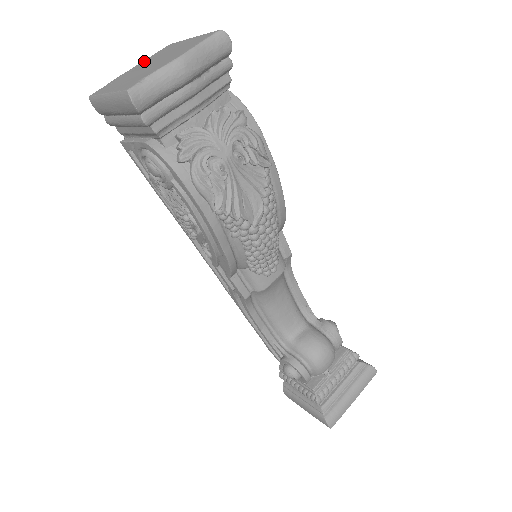
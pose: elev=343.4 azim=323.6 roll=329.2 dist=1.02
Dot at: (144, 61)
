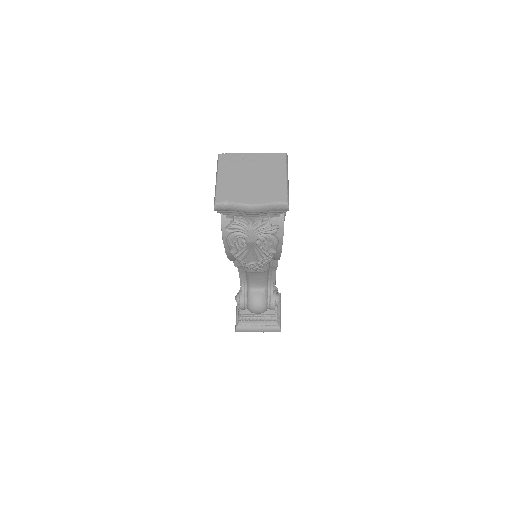
Dot at: (261, 156)
